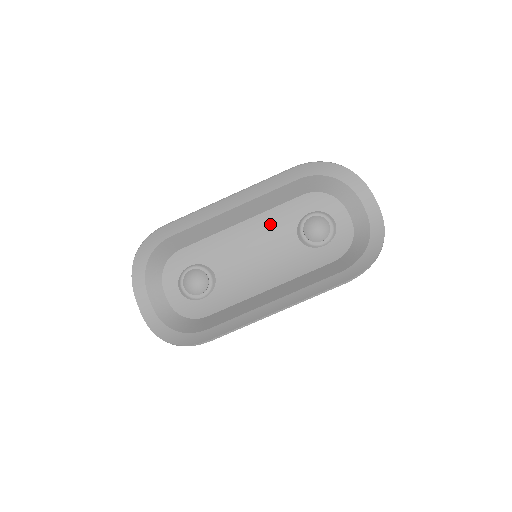
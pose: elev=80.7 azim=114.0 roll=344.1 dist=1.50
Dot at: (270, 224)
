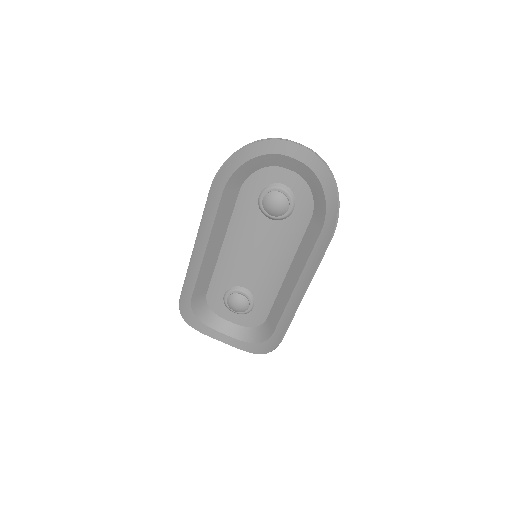
Dot at: (241, 228)
